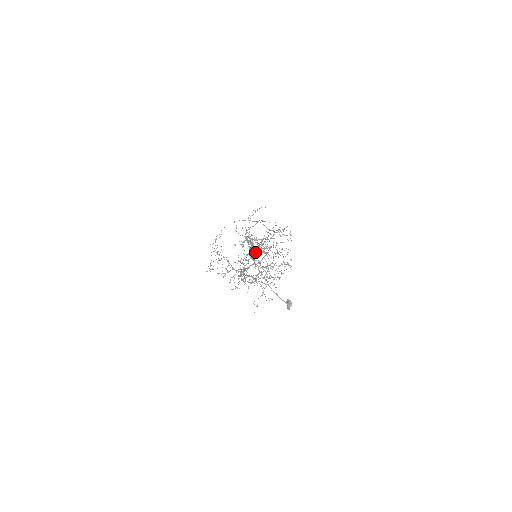
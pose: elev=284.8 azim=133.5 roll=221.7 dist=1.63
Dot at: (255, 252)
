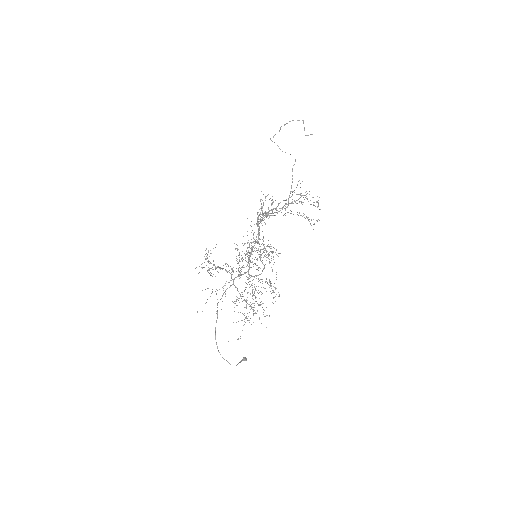
Dot at: occluded
